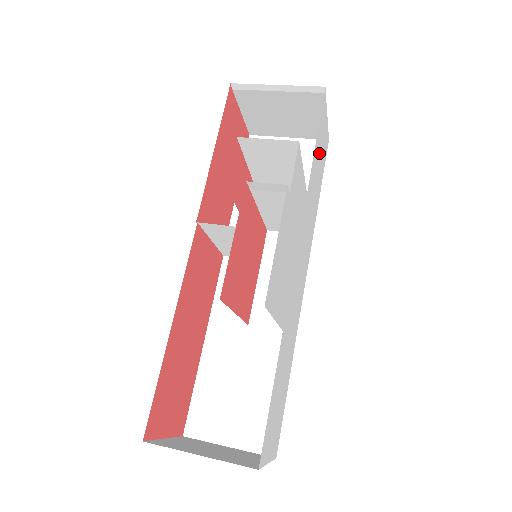
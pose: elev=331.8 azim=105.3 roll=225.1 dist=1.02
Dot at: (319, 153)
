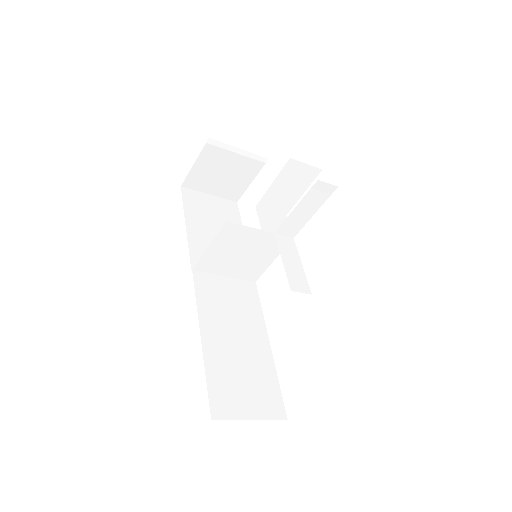
Dot at: occluded
